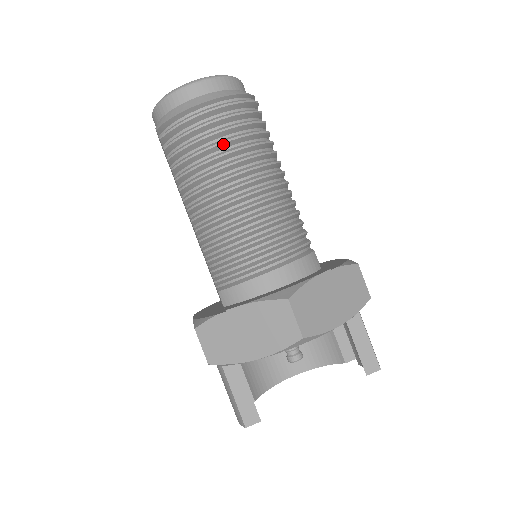
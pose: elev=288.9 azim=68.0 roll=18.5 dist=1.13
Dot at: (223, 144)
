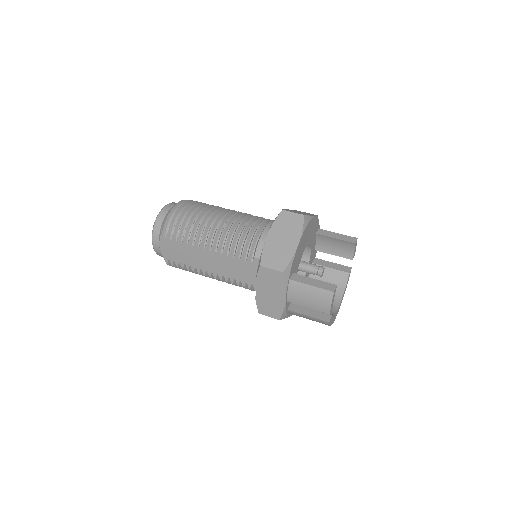
Dot at: (198, 209)
